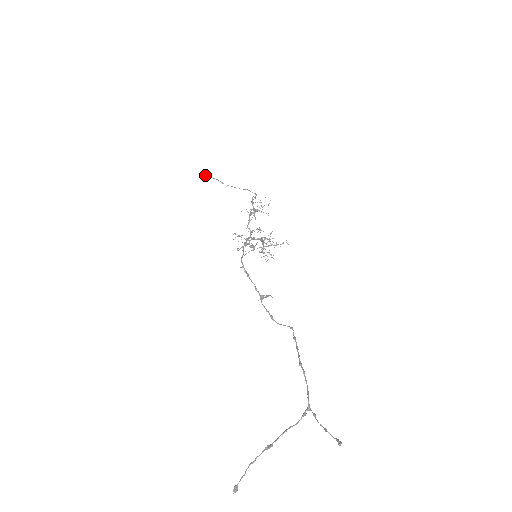
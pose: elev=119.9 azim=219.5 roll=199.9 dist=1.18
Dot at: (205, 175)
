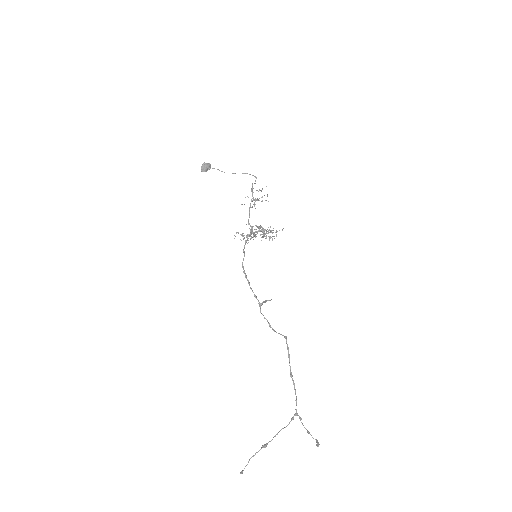
Dot at: (204, 169)
